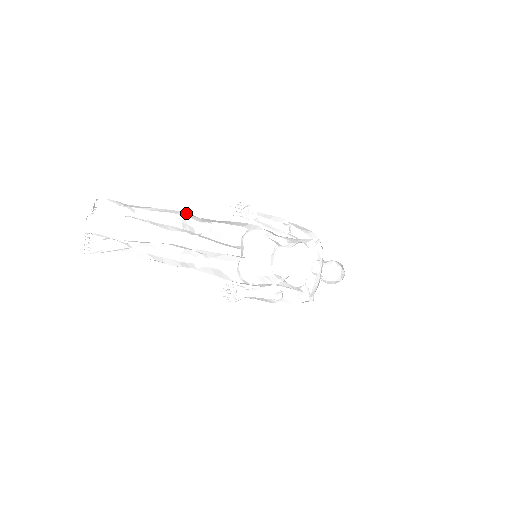
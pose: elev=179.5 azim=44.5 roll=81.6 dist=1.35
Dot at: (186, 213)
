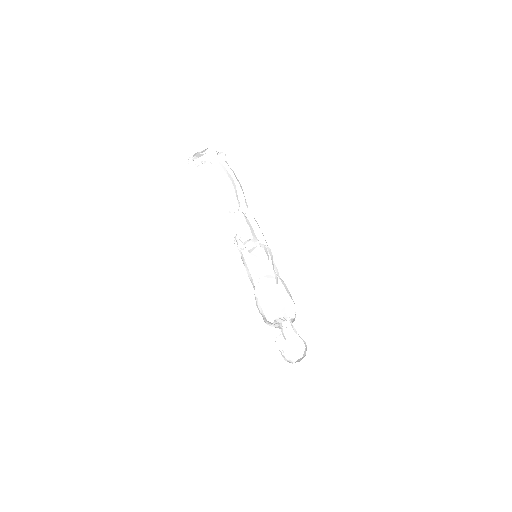
Dot at: (240, 195)
